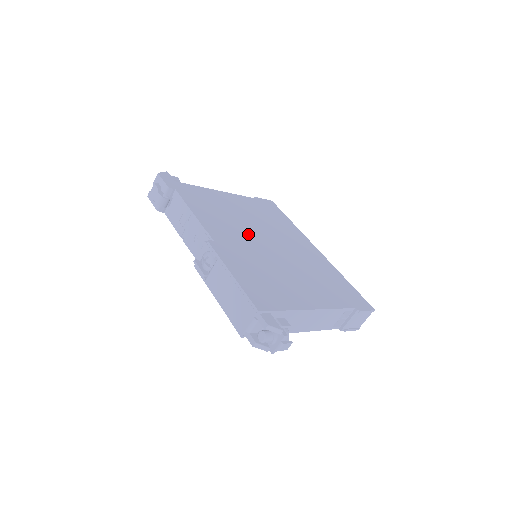
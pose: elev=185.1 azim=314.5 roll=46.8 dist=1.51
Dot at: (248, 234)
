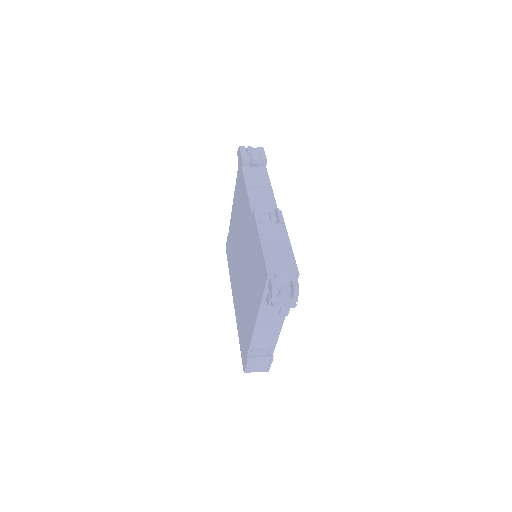
Dot at: occluded
